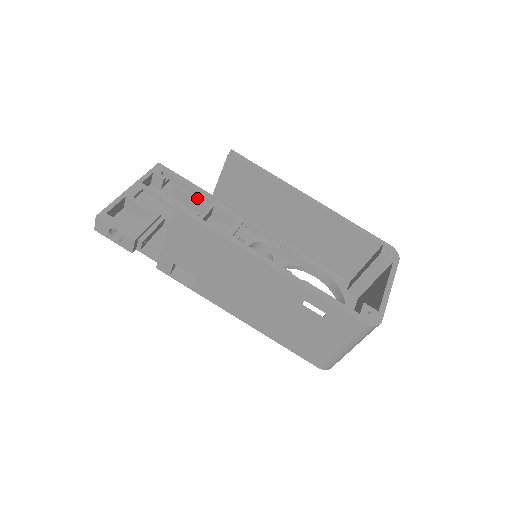
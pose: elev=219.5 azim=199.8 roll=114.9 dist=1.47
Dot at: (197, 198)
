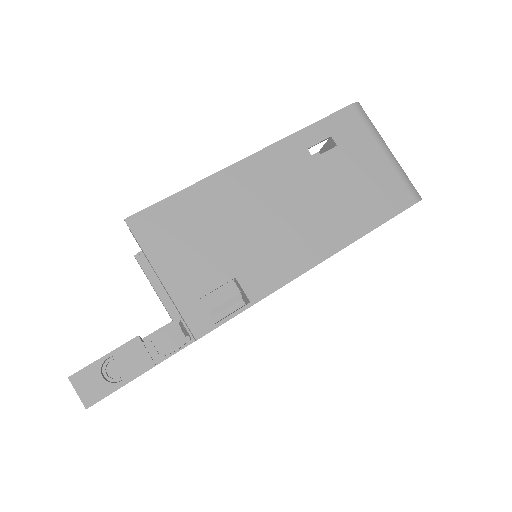
Dot at: occluded
